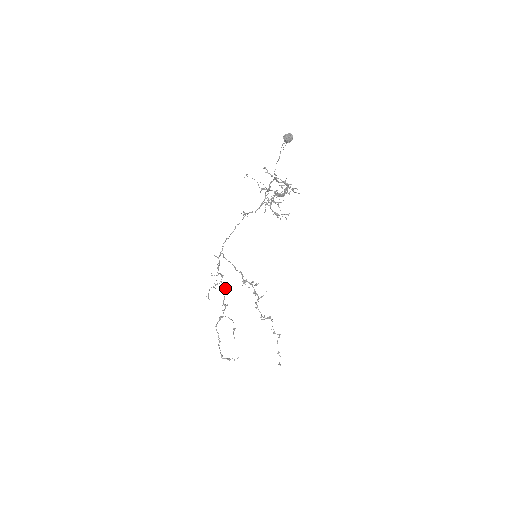
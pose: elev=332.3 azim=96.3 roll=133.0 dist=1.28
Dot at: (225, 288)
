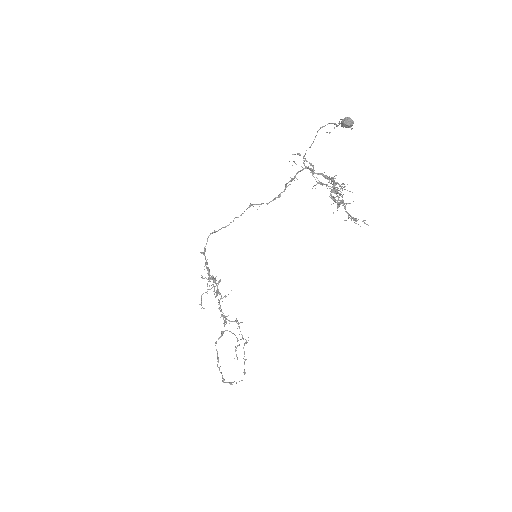
Dot at: occluded
